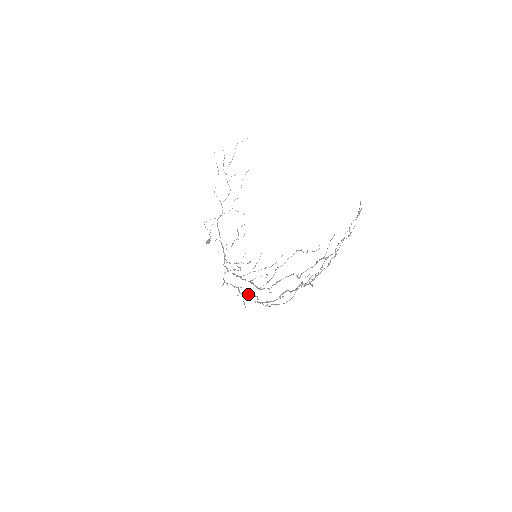
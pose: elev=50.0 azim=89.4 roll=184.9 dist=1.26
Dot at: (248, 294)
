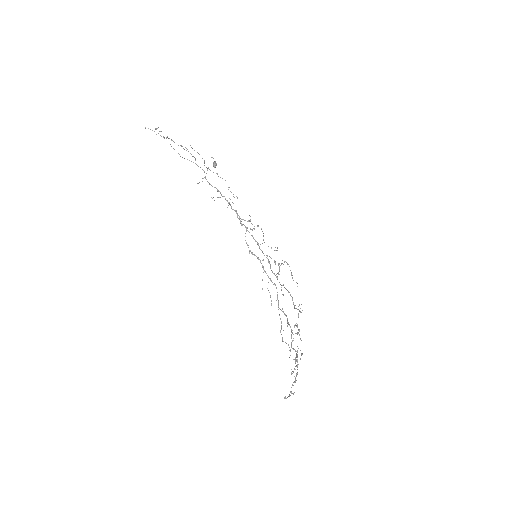
Dot at: (270, 280)
